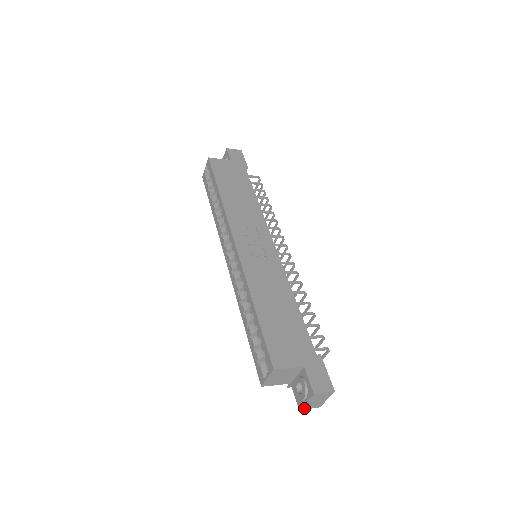
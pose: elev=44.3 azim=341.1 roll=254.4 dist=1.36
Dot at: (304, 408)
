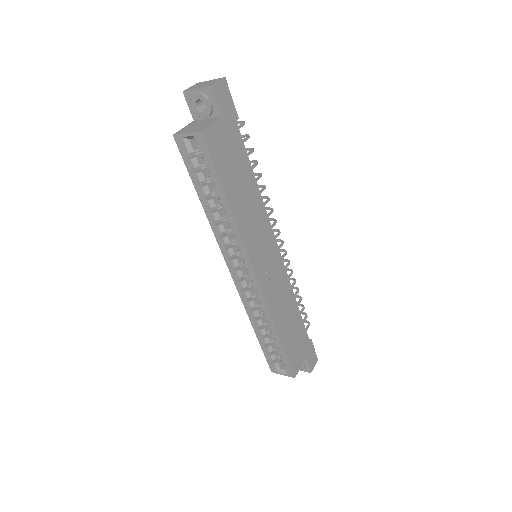
Dot at: occluded
